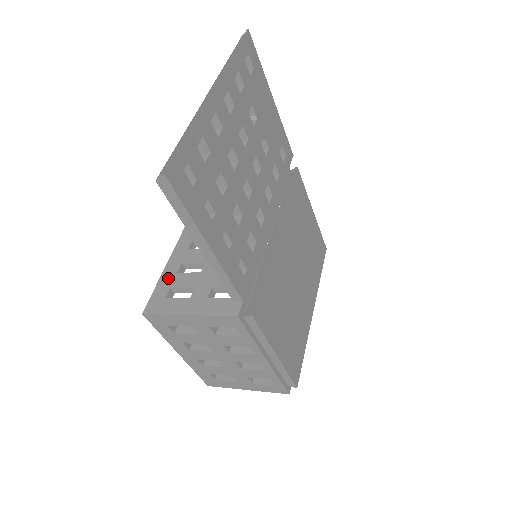
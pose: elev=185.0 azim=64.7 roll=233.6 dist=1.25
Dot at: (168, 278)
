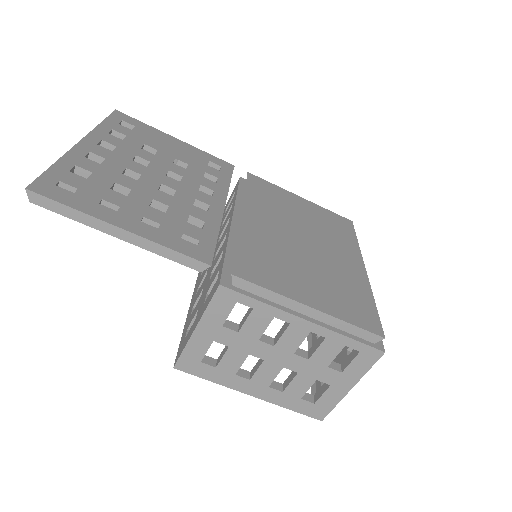
Dot at: (186, 326)
